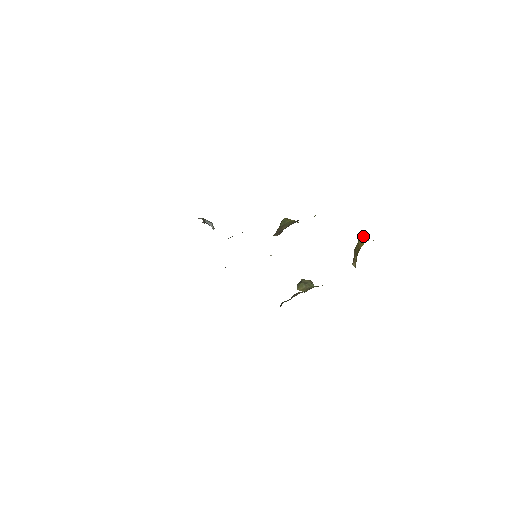
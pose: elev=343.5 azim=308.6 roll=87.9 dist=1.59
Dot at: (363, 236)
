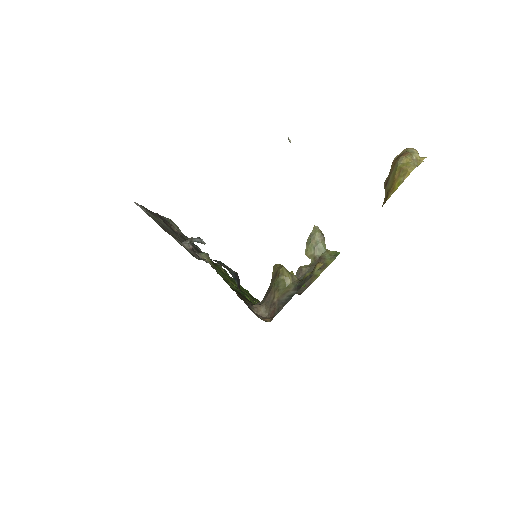
Dot at: (403, 168)
